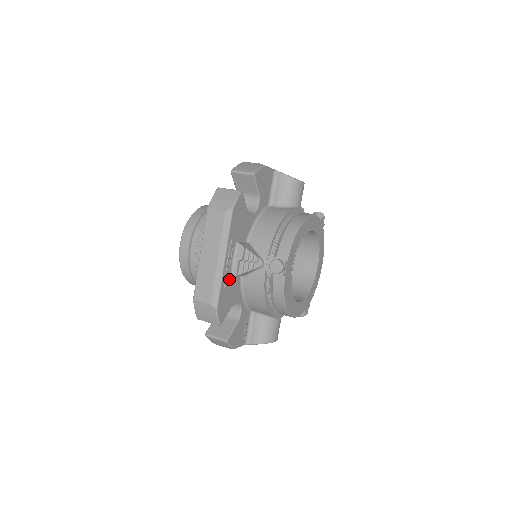
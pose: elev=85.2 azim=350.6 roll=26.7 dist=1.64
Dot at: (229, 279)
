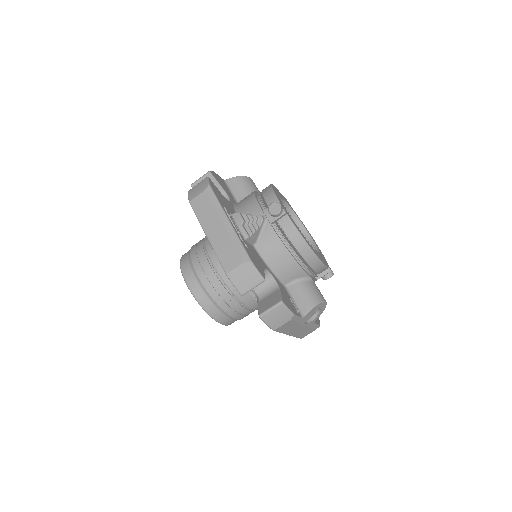
Dot at: occluded
